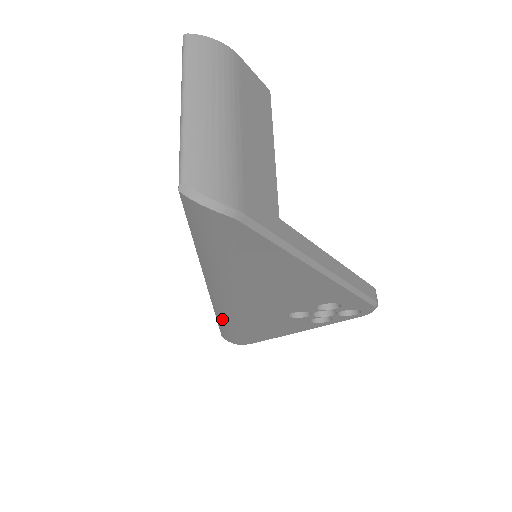
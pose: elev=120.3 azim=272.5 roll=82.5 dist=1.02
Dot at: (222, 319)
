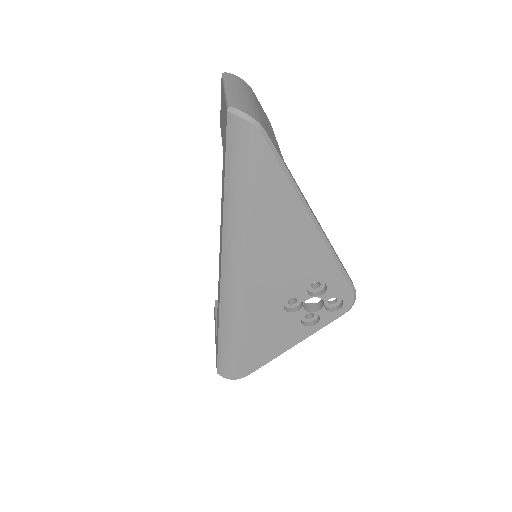
Dot at: (225, 319)
